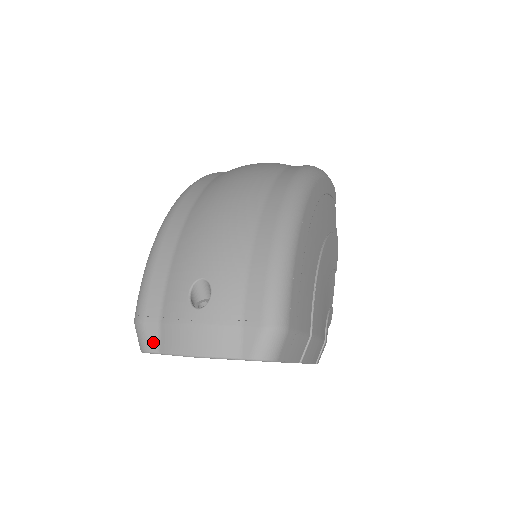
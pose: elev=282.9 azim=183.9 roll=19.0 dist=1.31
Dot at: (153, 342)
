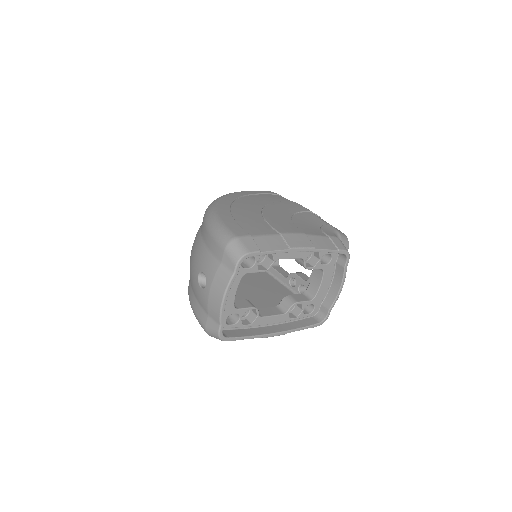
Dot at: (215, 326)
